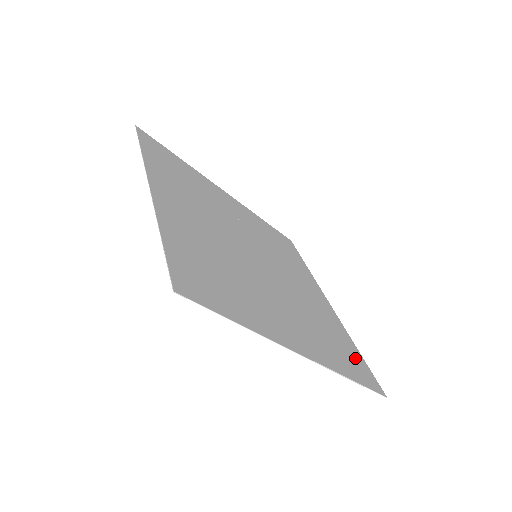
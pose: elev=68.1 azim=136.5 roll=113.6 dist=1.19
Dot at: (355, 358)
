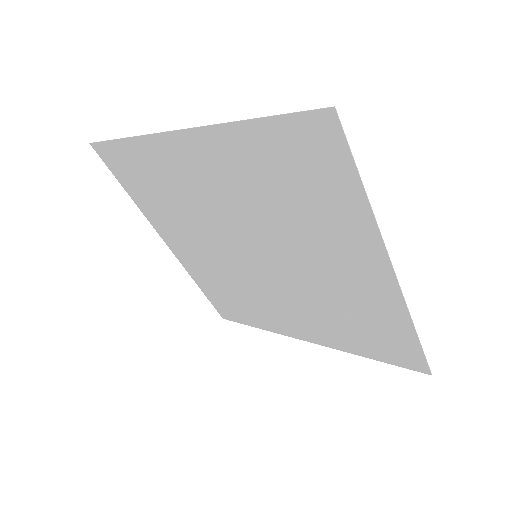
Dot at: (382, 349)
